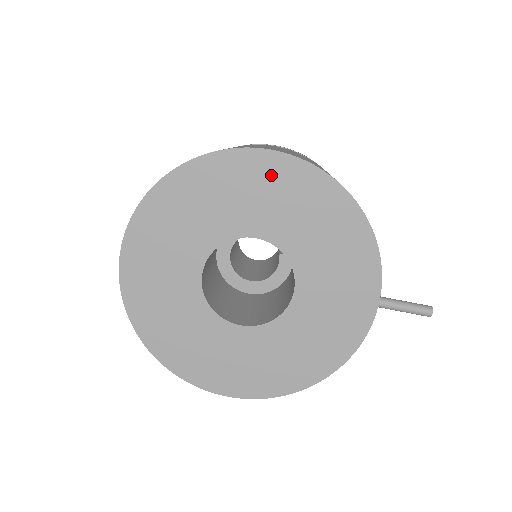
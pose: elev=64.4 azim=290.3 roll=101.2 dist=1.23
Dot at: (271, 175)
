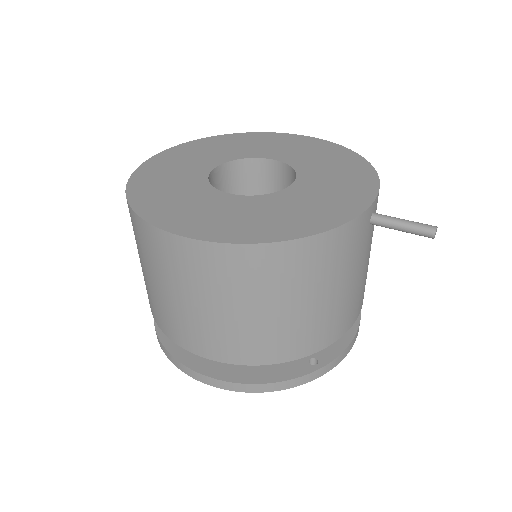
Dot at: (298, 142)
